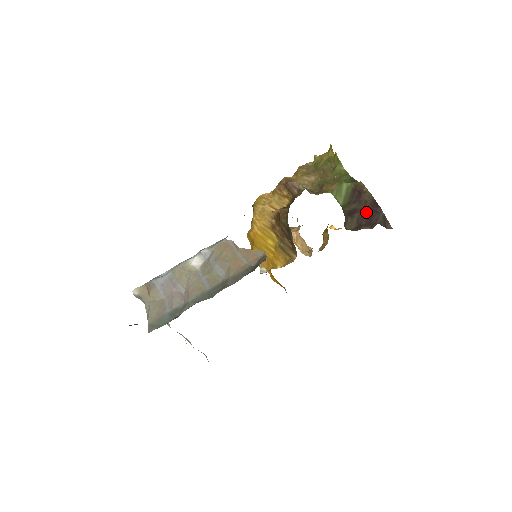
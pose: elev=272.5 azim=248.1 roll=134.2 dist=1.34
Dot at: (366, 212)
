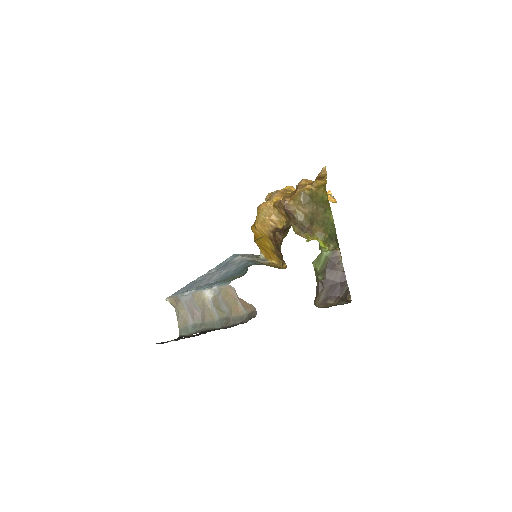
Dot at: (334, 285)
